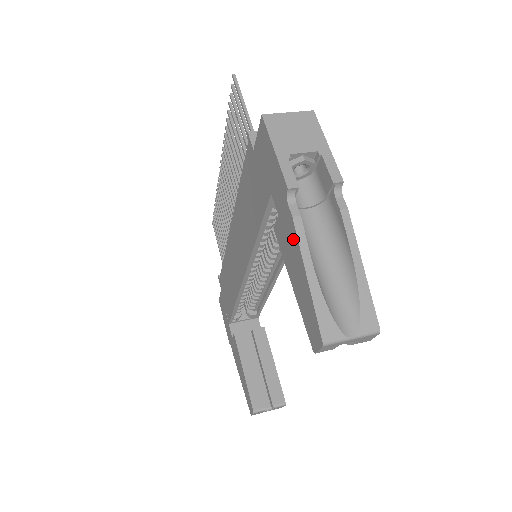
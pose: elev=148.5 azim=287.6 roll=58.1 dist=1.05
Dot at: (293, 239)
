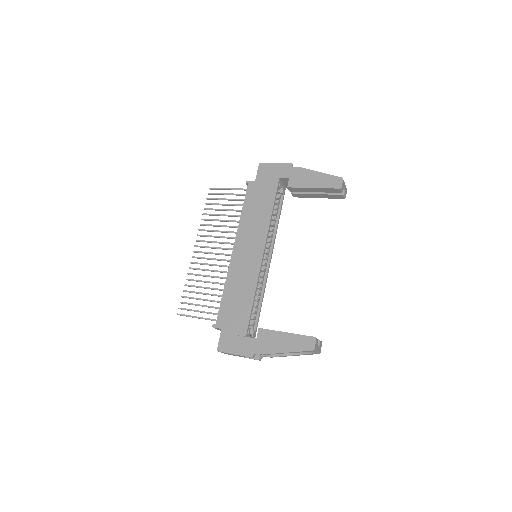
Dot at: (305, 172)
